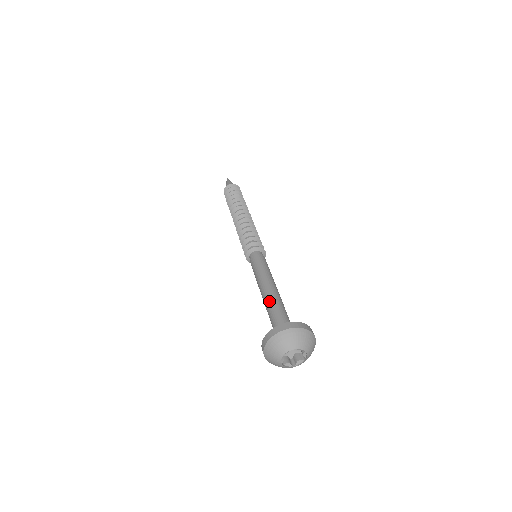
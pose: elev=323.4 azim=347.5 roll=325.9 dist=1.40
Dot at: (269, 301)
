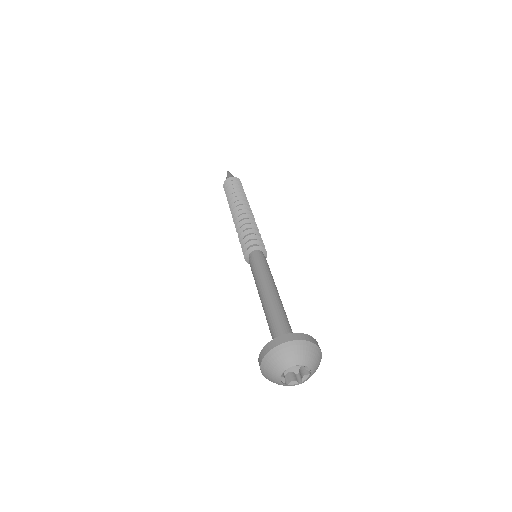
Dot at: (275, 305)
